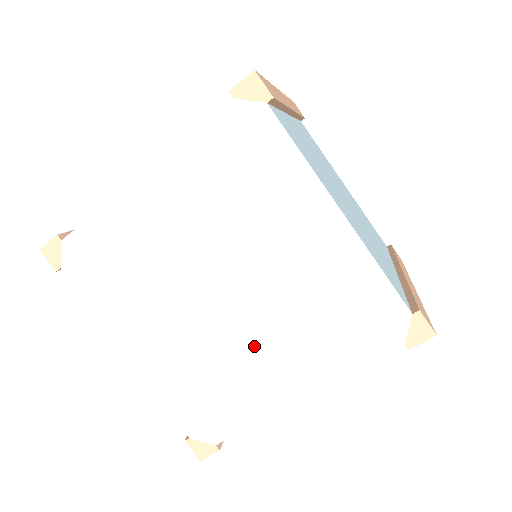
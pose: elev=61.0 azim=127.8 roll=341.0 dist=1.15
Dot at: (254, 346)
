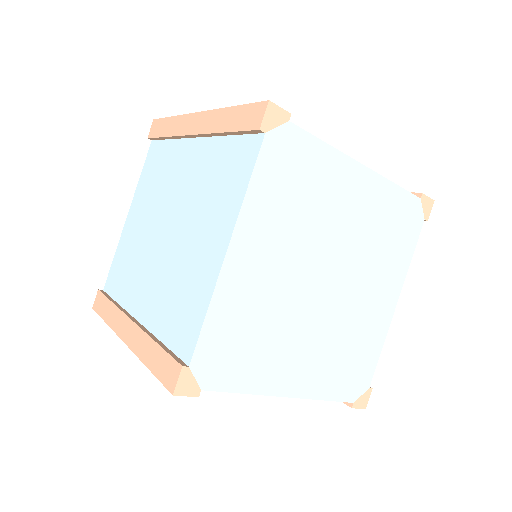
Dot at: (359, 300)
